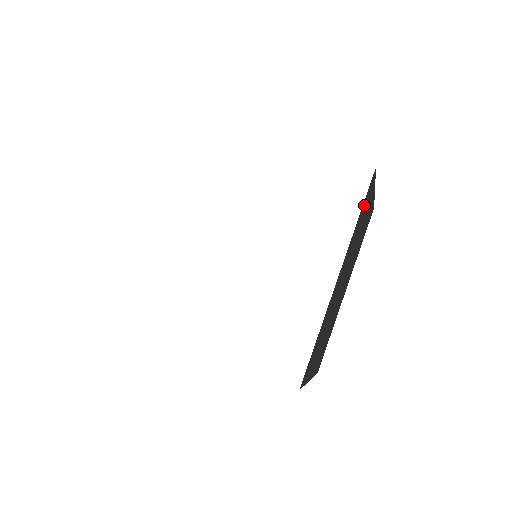
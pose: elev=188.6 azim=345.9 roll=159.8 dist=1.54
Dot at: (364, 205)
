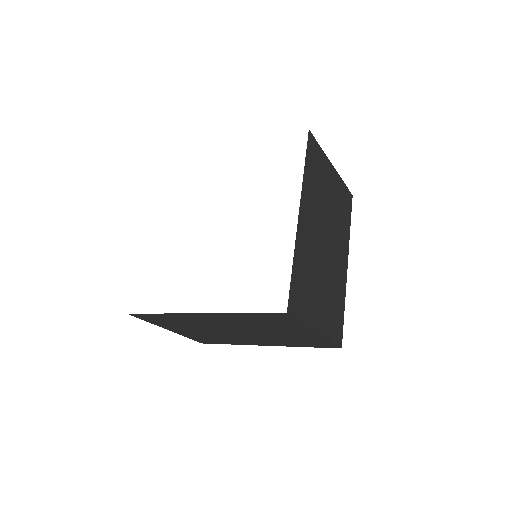
Dot at: (311, 162)
